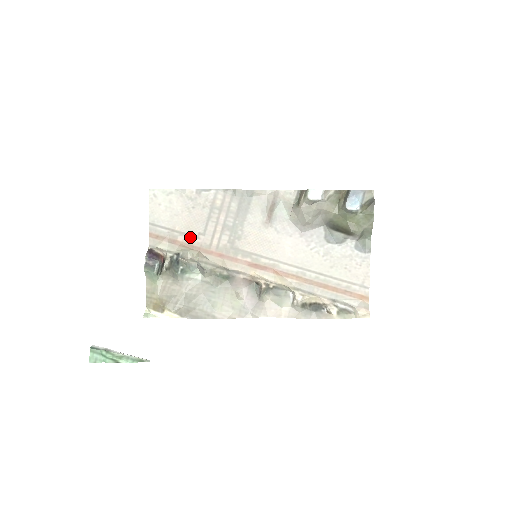
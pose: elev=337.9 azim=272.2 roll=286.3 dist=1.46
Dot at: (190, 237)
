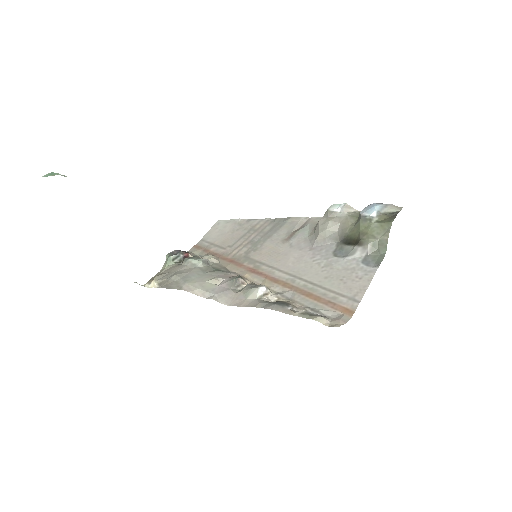
Dot at: (220, 248)
